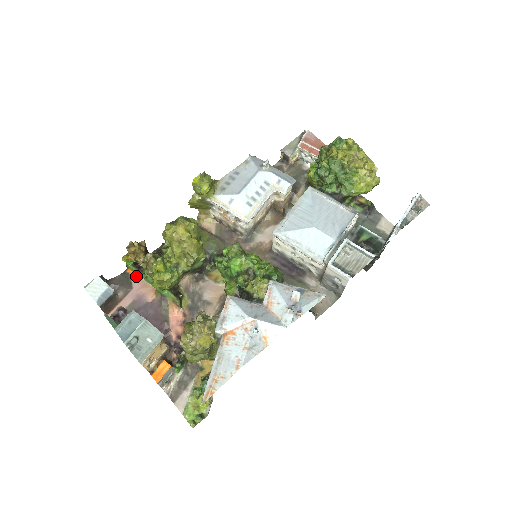
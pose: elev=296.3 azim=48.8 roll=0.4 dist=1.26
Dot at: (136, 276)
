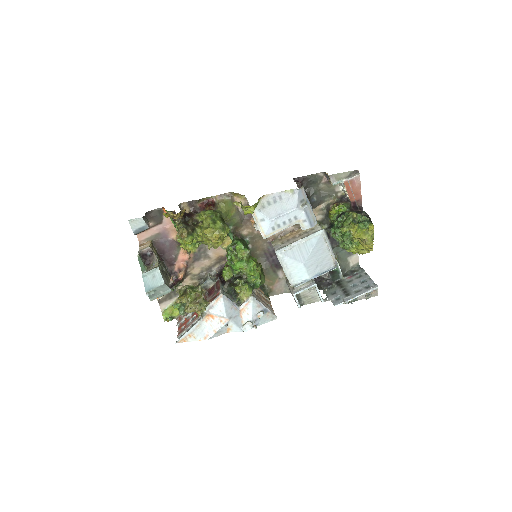
Dot at: occluded
